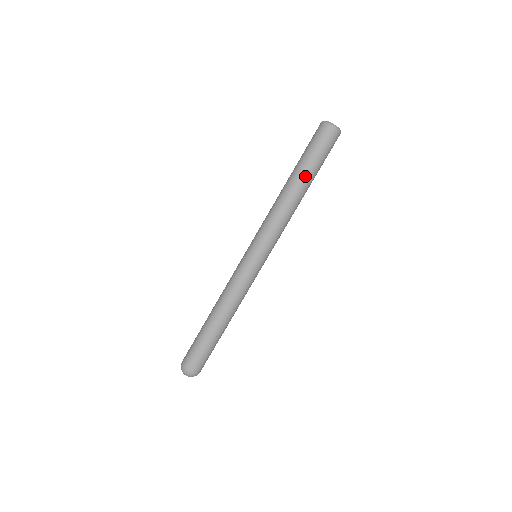
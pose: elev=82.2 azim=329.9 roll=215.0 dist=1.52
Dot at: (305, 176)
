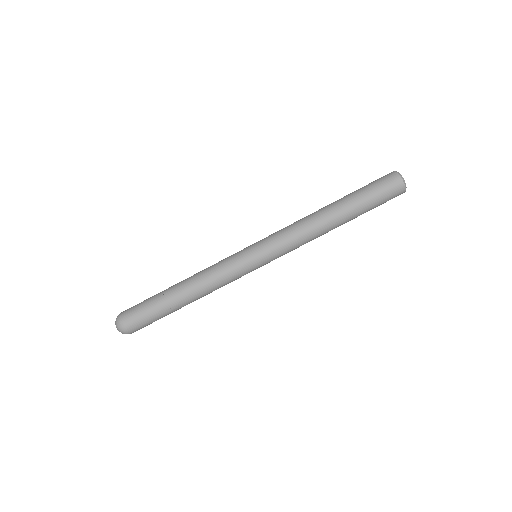
Dot at: (349, 211)
